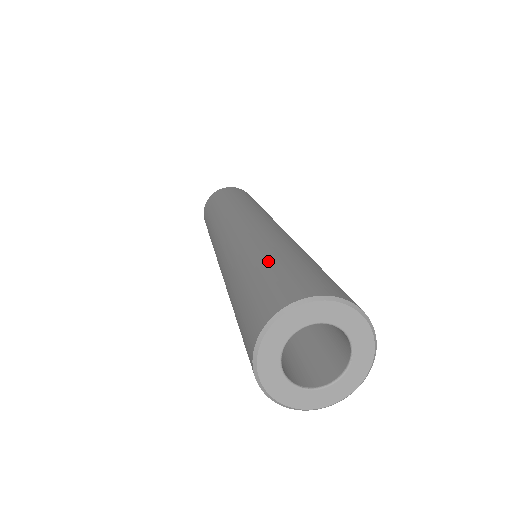
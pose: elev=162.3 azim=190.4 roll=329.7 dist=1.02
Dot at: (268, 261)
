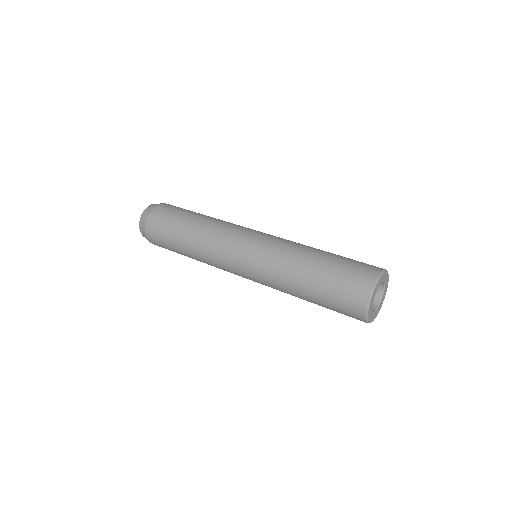
Dot at: (316, 288)
